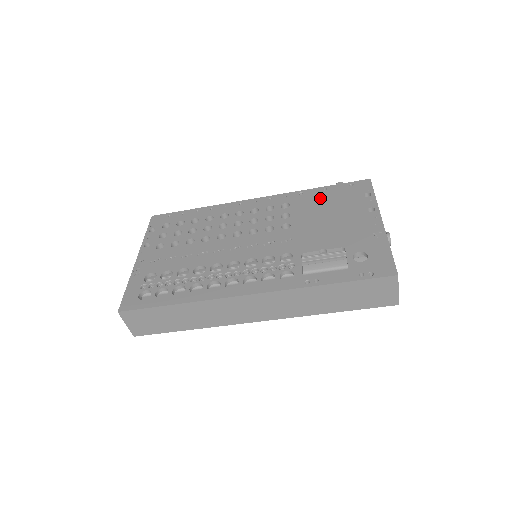
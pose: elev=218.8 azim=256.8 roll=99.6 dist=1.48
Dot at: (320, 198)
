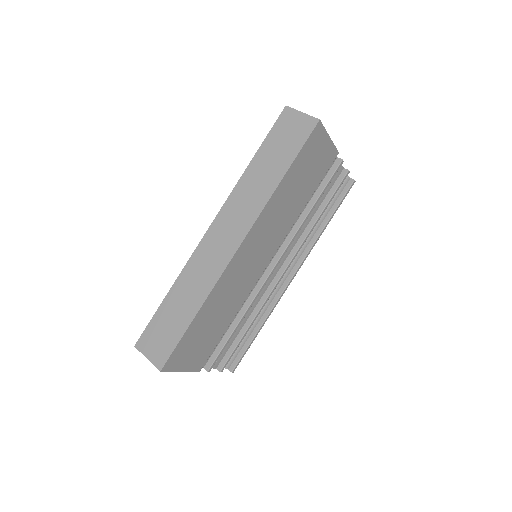
Dot at: occluded
